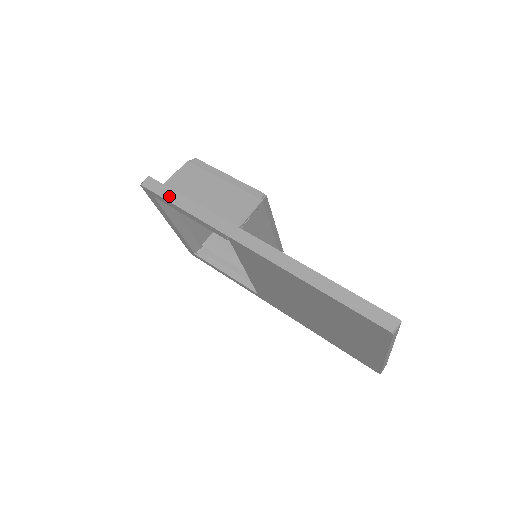
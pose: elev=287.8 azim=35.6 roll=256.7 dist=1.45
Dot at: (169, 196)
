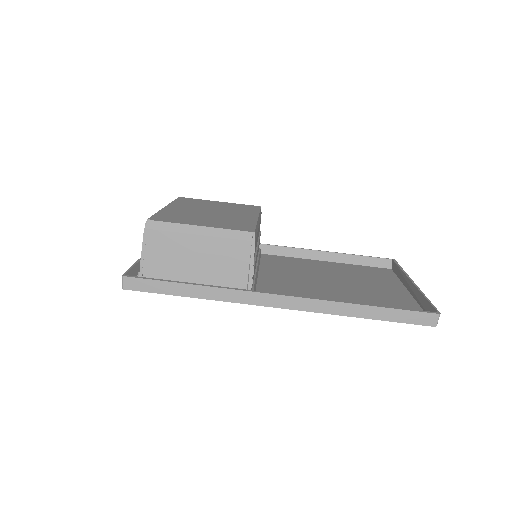
Dot at: (163, 289)
